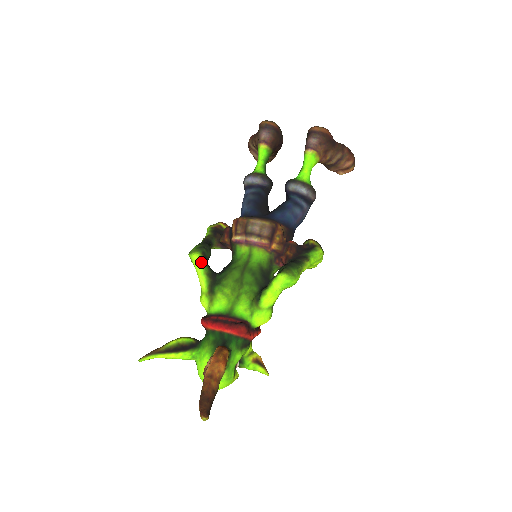
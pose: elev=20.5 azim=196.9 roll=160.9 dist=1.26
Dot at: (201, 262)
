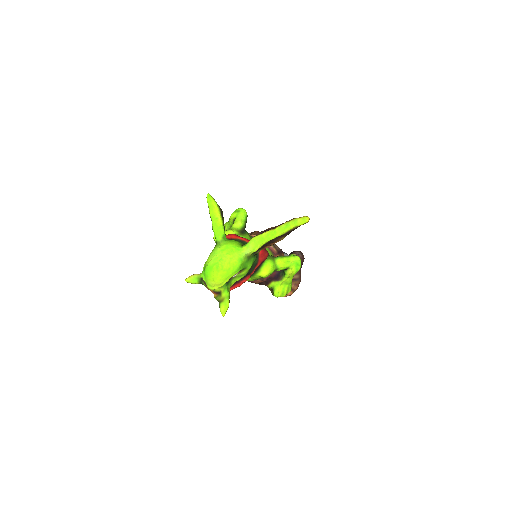
Dot at: (247, 216)
